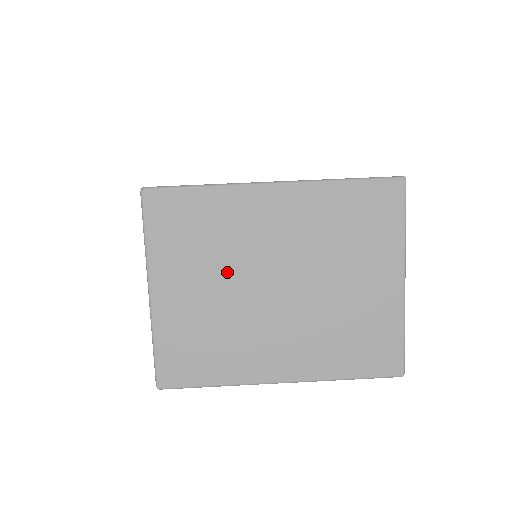
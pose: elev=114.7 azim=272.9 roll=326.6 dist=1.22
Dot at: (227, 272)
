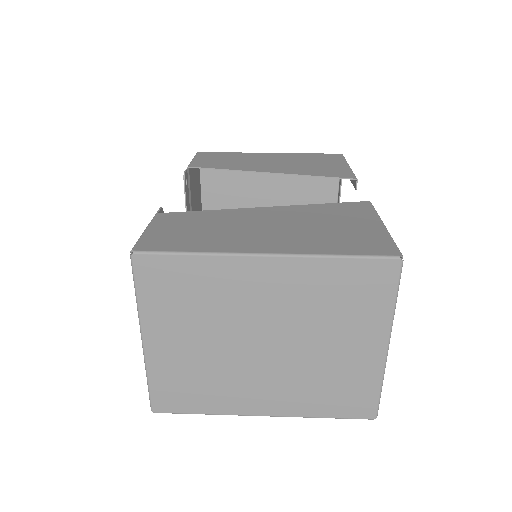
Dot at: (216, 329)
